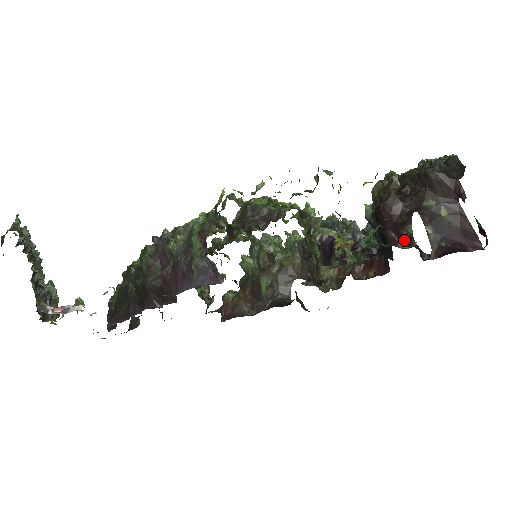
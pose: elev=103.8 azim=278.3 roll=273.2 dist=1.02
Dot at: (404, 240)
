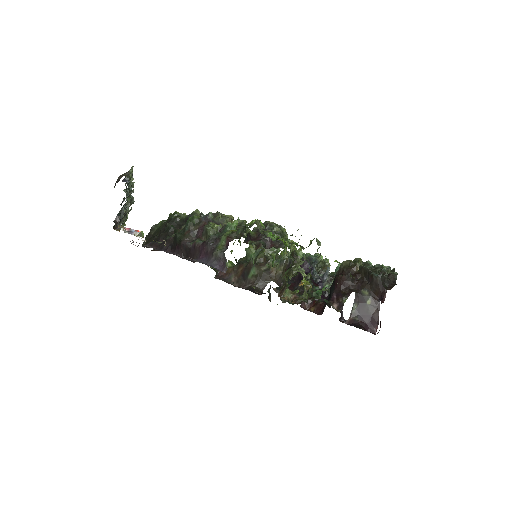
Dot at: (338, 304)
